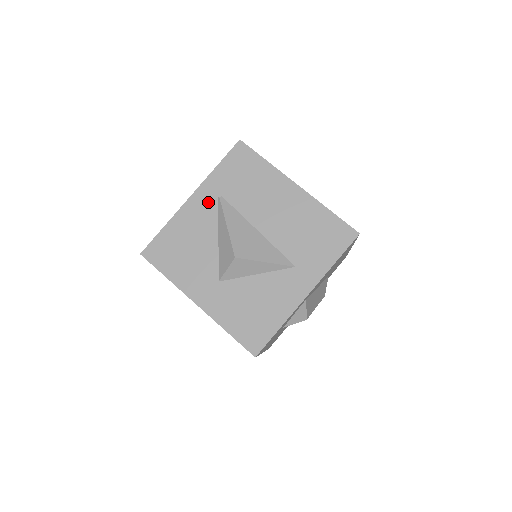
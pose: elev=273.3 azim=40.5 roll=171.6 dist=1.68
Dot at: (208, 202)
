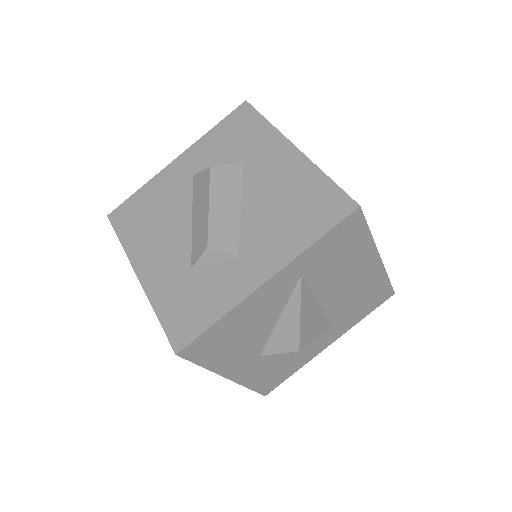
Dot at: (285, 285)
